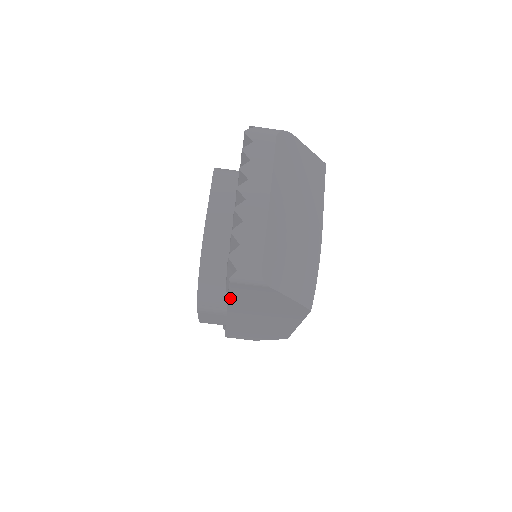
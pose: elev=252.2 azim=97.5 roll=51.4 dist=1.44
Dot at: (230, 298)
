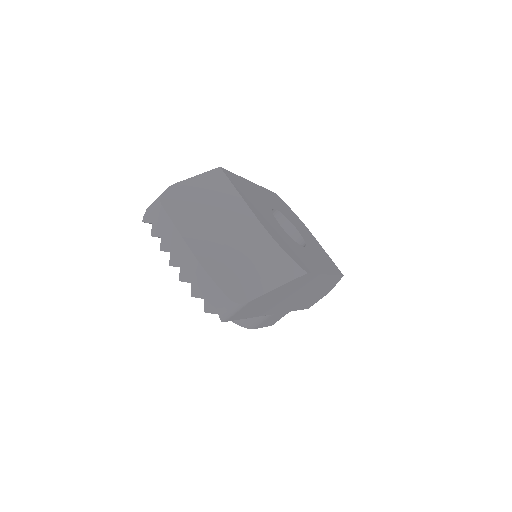
Dot at: (249, 317)
